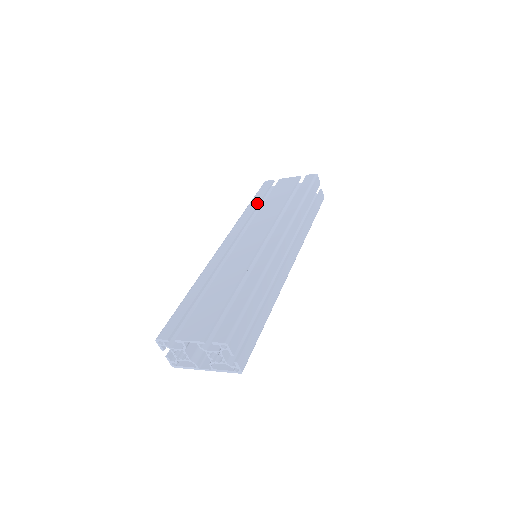
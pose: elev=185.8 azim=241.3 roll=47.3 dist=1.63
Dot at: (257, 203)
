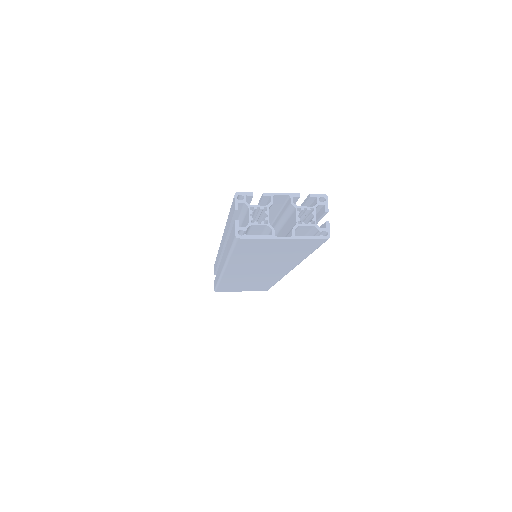
Dot at: occluded
